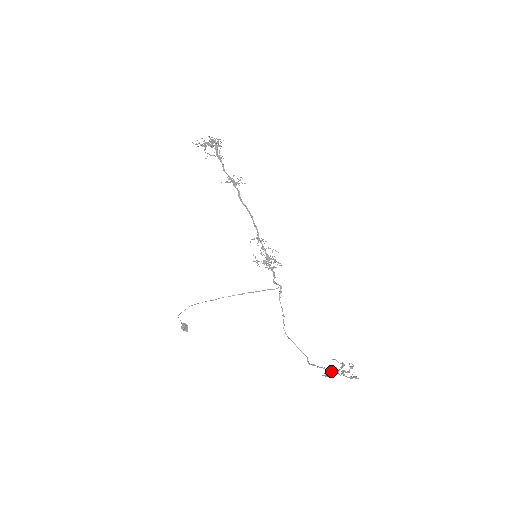
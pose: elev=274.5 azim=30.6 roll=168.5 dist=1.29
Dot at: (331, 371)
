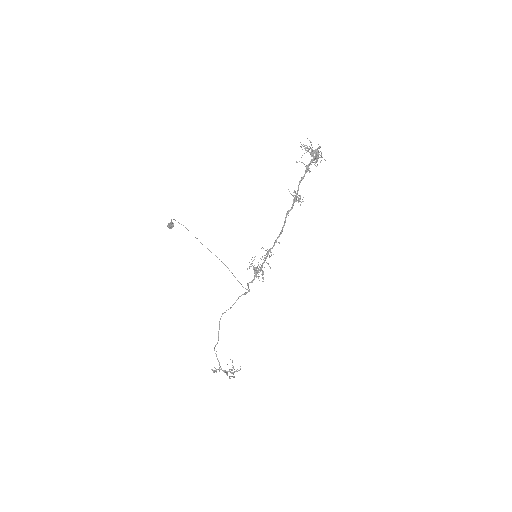
Dot at: occluded
